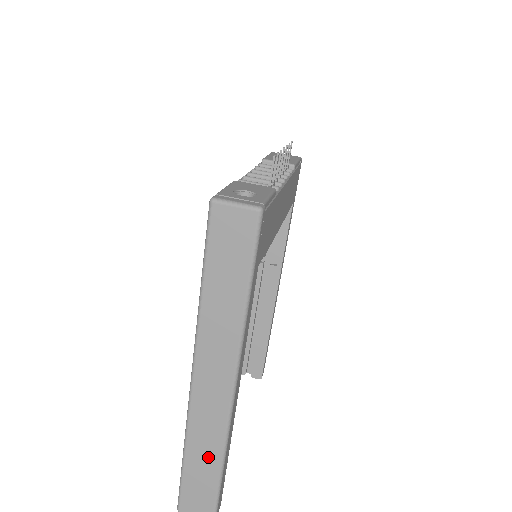
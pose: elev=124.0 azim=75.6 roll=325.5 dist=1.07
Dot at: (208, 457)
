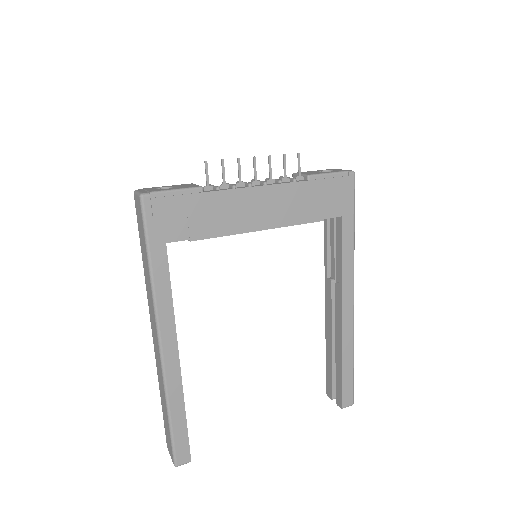
Dot at: (164, 401)
